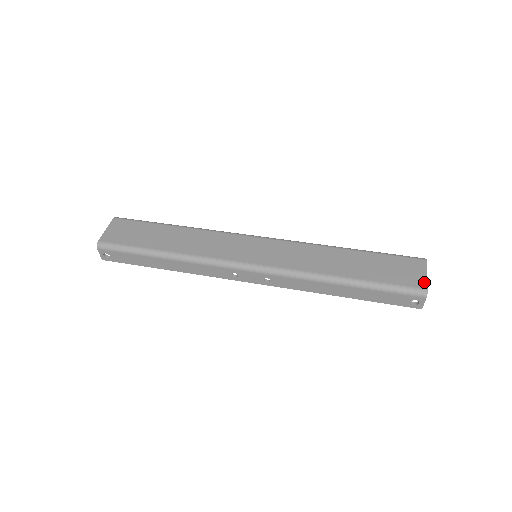
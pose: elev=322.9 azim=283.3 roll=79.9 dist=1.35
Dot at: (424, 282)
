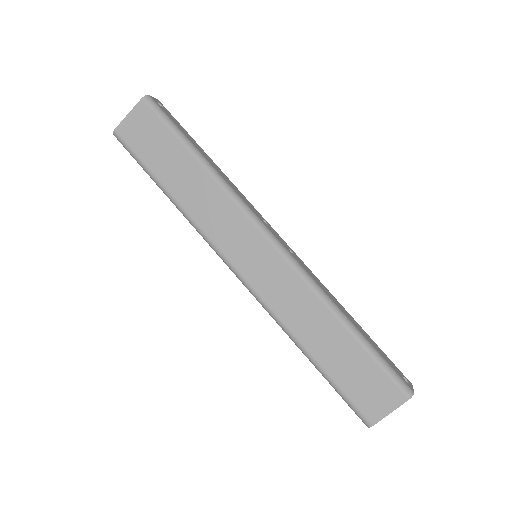
Dot at: (378, 418)
